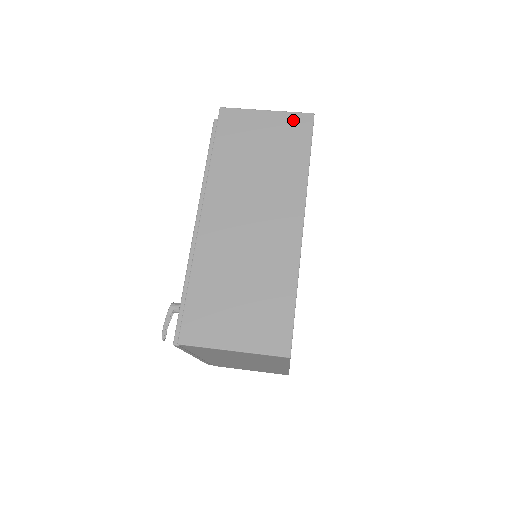
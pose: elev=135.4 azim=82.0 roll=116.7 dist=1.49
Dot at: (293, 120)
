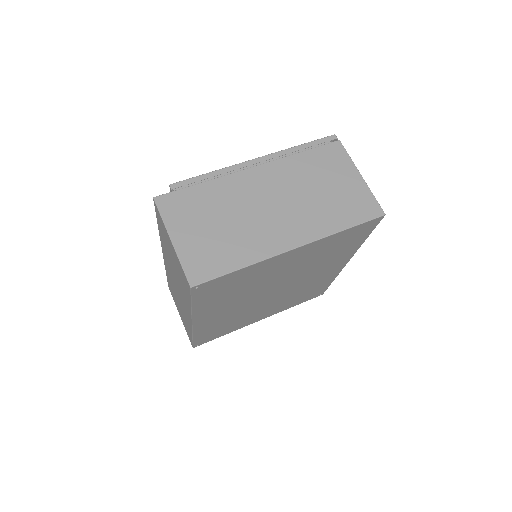
Dot at: (182, 272)
